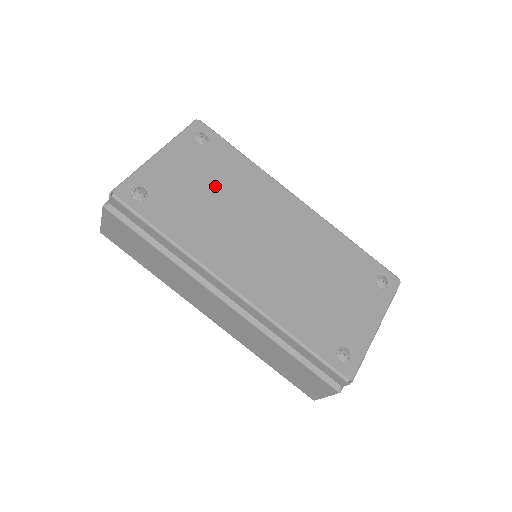
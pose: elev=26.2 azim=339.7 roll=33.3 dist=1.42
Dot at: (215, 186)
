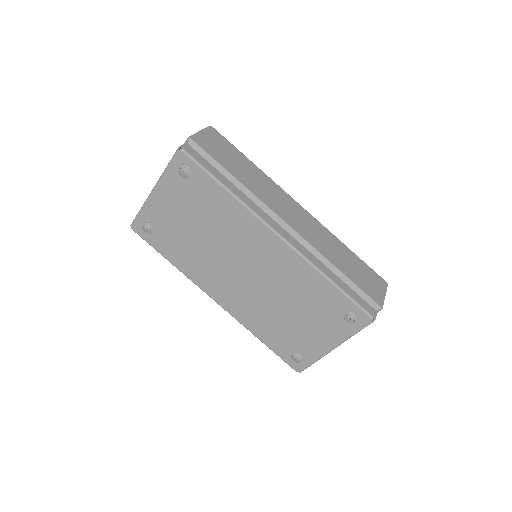
Dot at: (199, 222)
